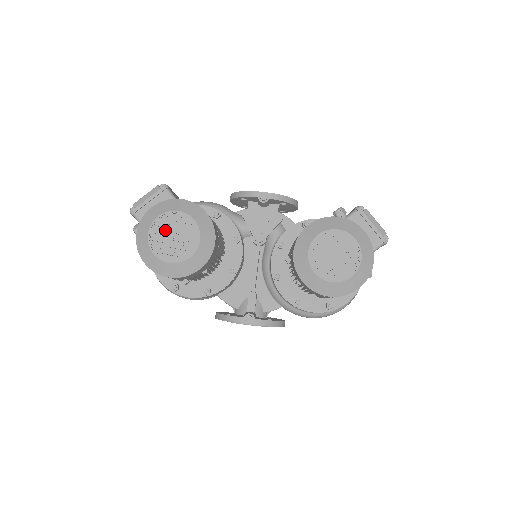
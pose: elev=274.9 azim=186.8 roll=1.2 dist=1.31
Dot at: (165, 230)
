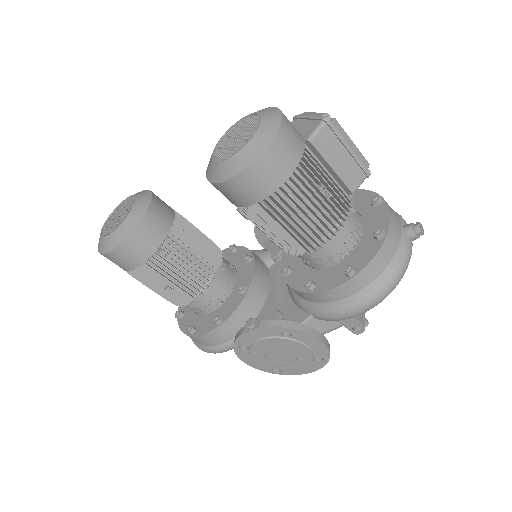
Dot at: (114, 216)
